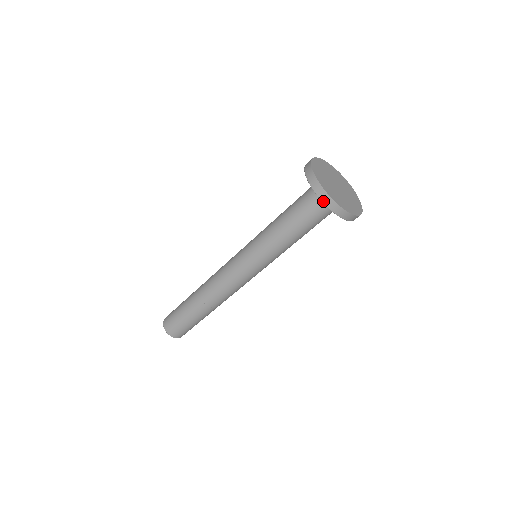
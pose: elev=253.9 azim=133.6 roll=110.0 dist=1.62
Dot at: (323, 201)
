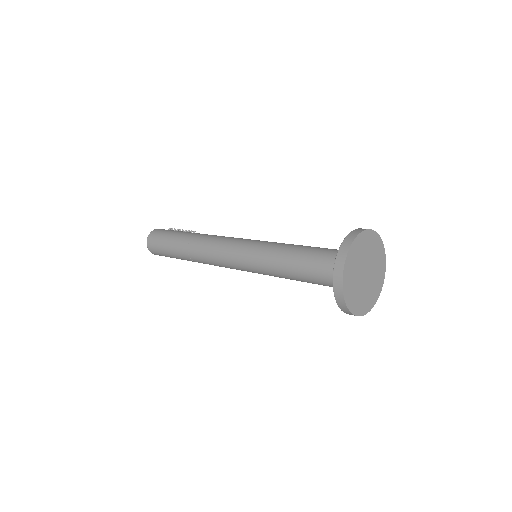
Dot at: (335, 294)
